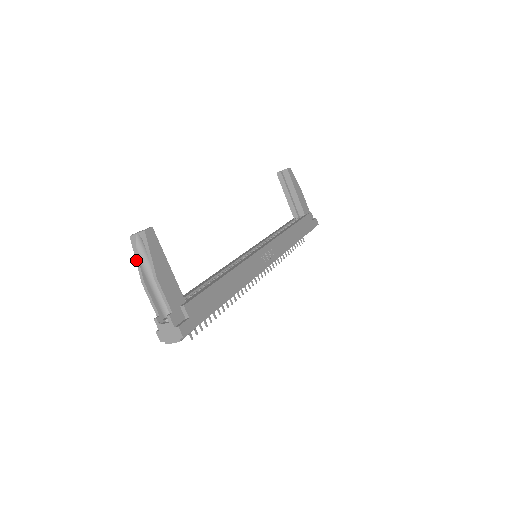
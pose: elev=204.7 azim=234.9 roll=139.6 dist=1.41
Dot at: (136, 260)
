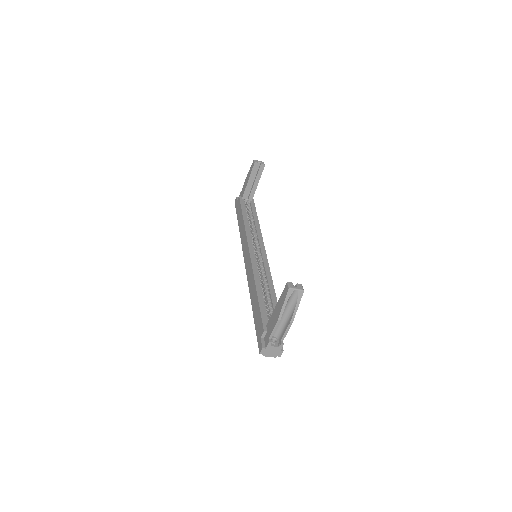
Dot at: (284, 305)
